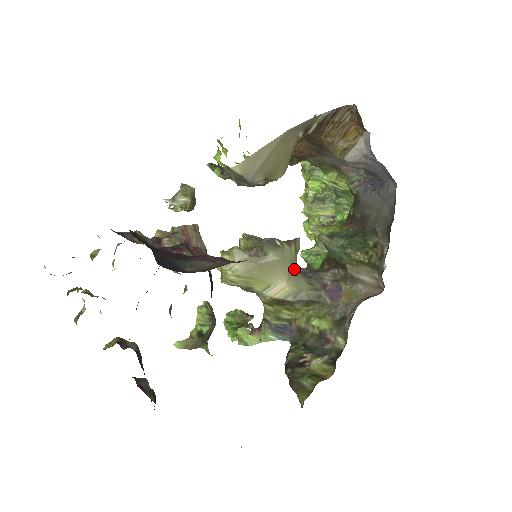
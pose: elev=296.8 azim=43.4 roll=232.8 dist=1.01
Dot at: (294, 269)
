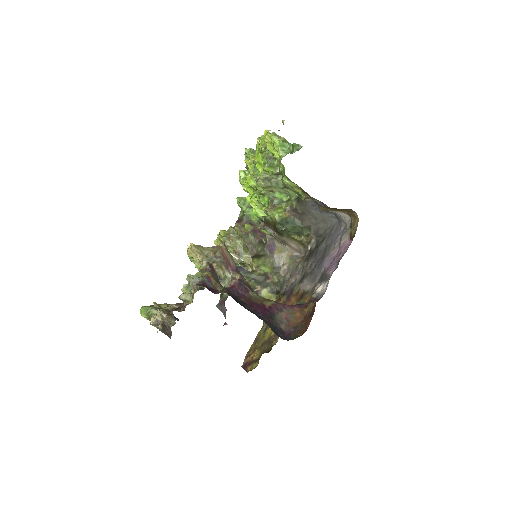
Dot at: occluded
